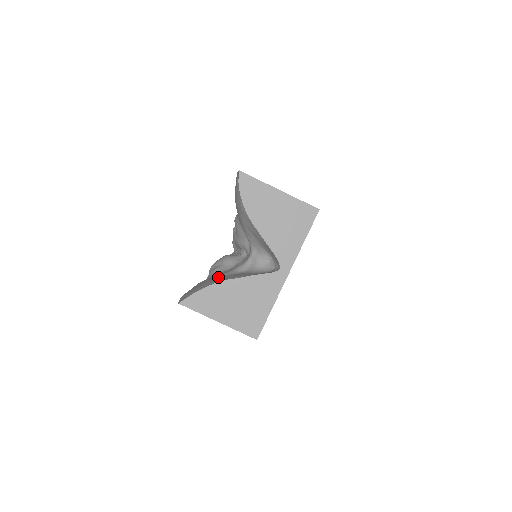
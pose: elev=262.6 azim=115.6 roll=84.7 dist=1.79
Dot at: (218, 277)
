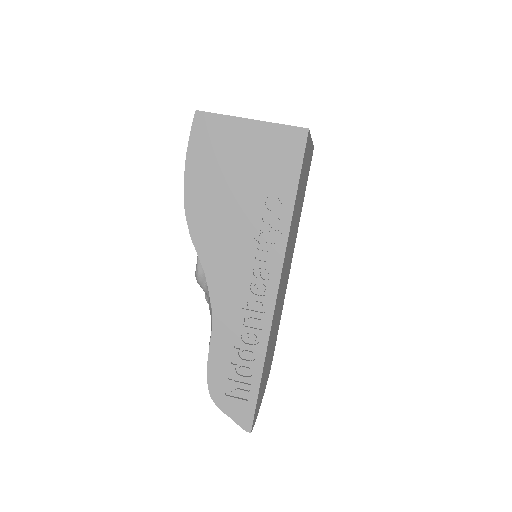
Dot at: occluded
